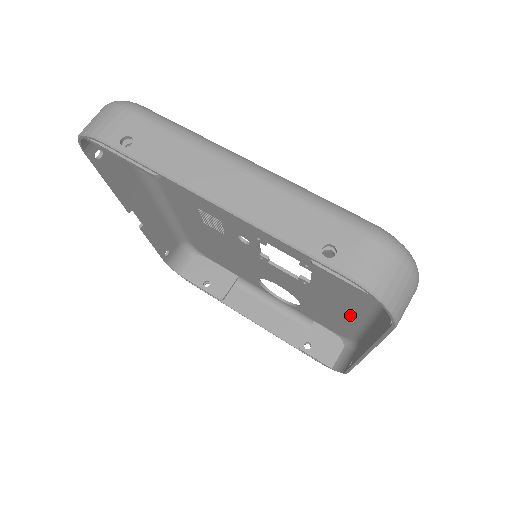
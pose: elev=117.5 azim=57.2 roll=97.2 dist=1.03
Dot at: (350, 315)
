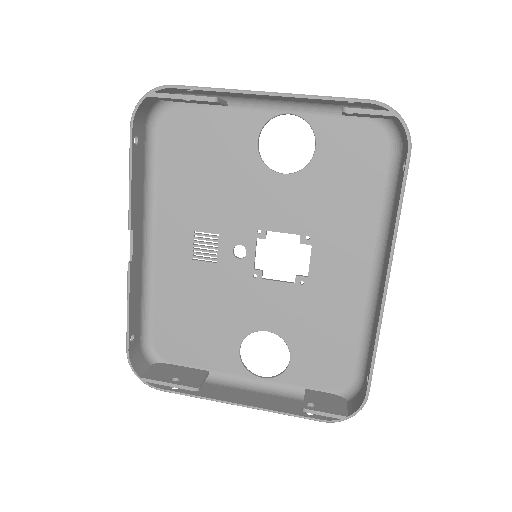
Dot at: (350, 307)
